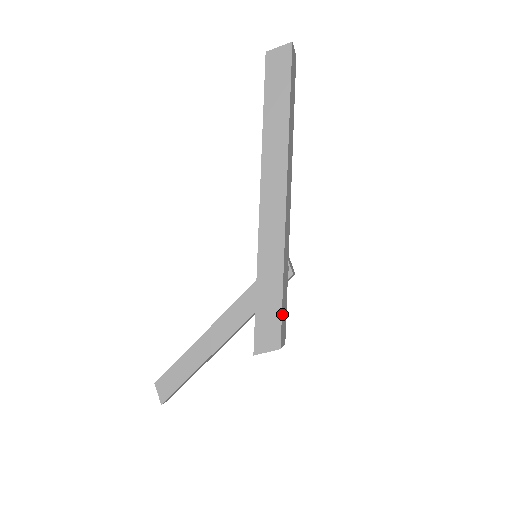
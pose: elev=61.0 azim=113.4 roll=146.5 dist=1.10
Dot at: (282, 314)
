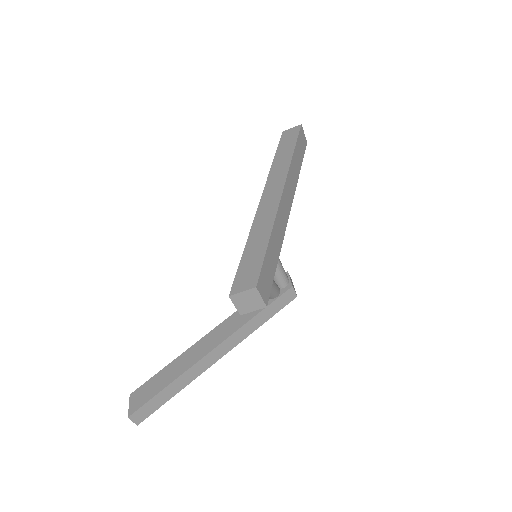
Dot at: (264, 264)
